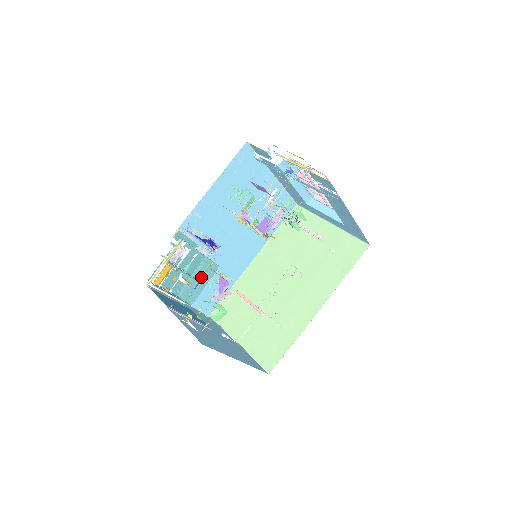
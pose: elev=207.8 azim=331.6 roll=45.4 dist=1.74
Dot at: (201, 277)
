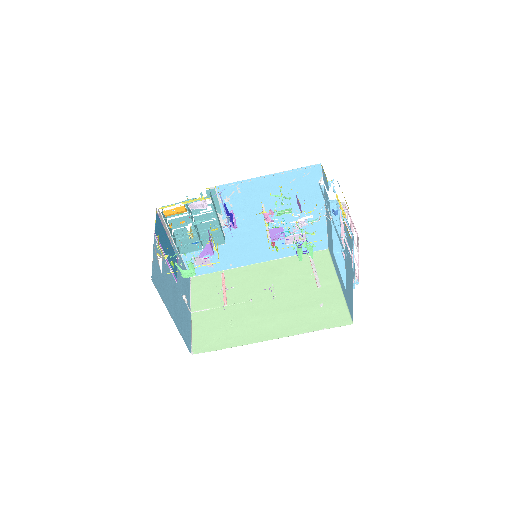
Dot at: (204, 239)
